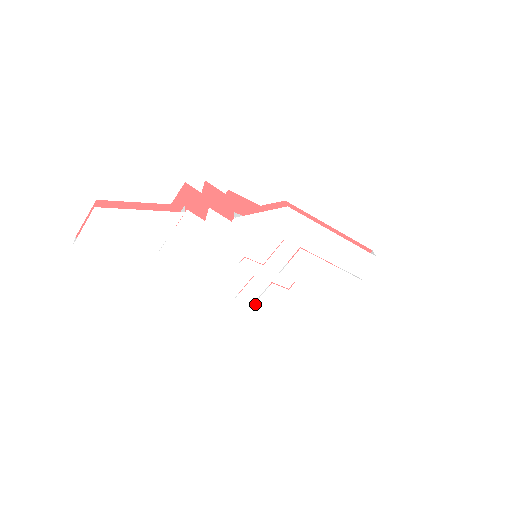
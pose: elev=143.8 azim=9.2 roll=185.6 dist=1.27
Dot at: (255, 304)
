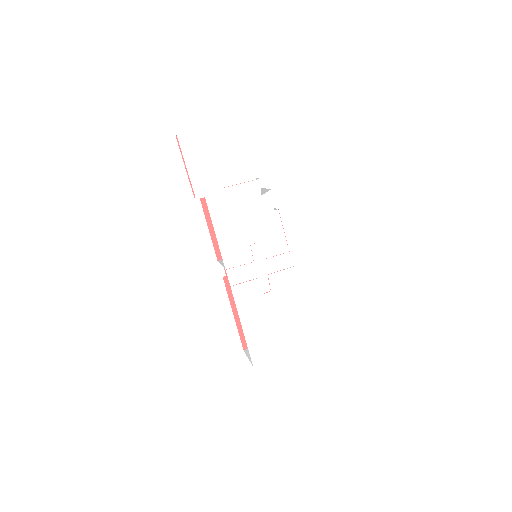
Dot at: (233, 287)
